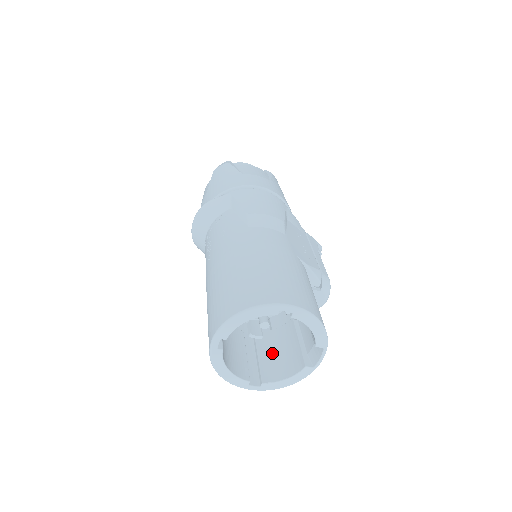
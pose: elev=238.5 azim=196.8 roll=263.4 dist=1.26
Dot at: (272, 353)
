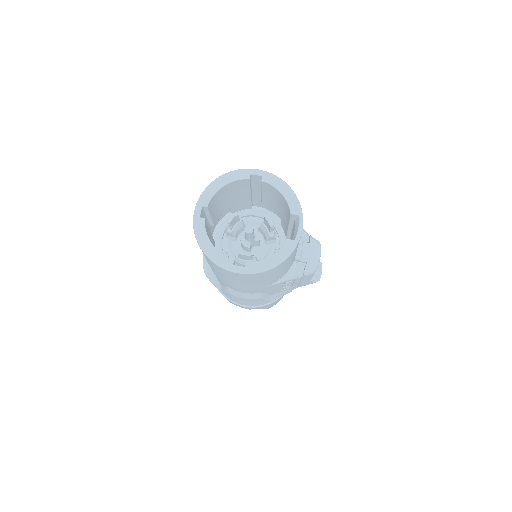
Dot at: occluded
